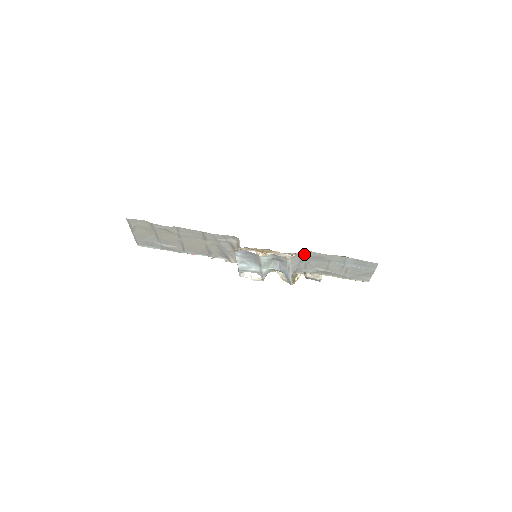
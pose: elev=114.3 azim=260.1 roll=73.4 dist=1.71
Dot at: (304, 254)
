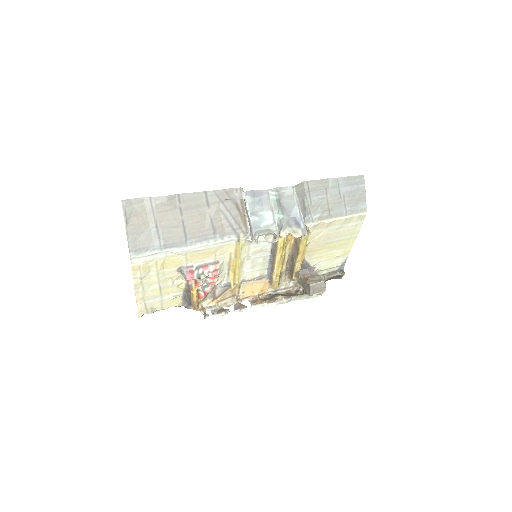
Dot at: (303, 187)
